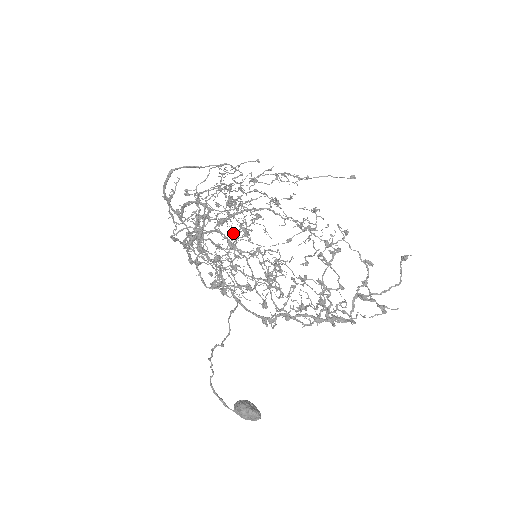
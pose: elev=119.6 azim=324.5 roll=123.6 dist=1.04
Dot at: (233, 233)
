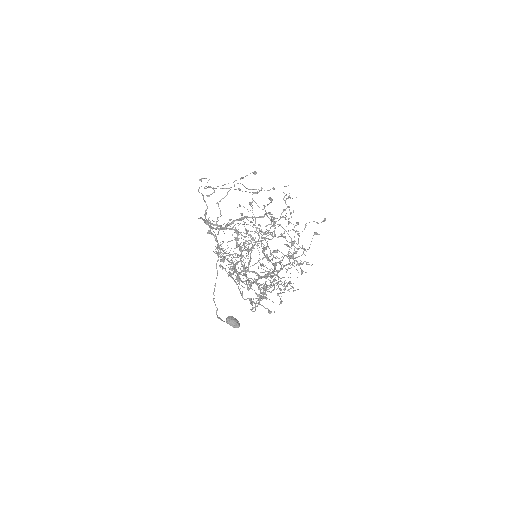
Dot at: occluded
